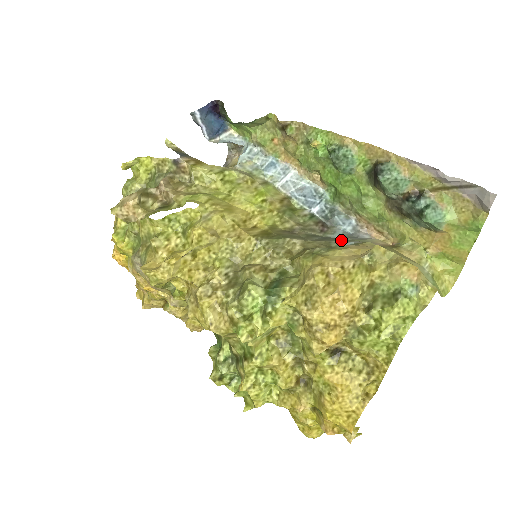
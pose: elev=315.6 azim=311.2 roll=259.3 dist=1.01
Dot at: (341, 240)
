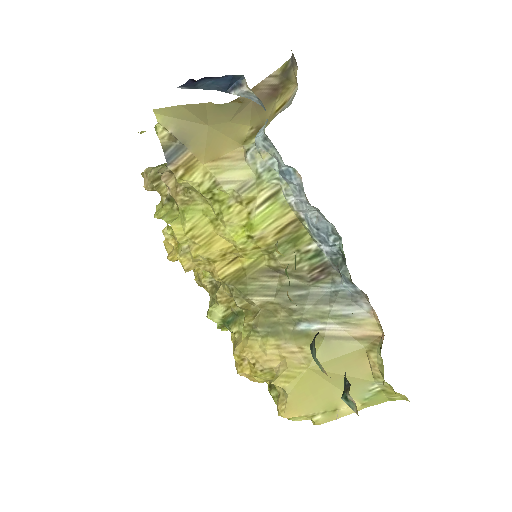
Dot at: (313, 311)
